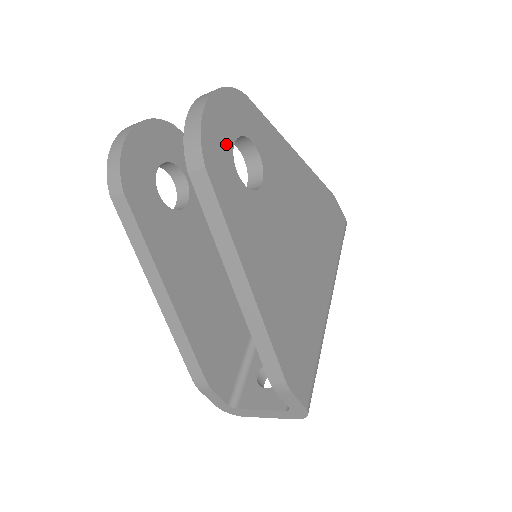
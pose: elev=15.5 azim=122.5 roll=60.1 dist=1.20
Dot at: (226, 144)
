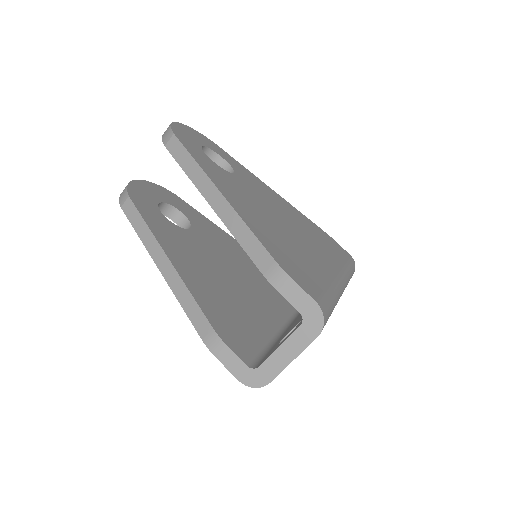
Dot at: (194, 141)
